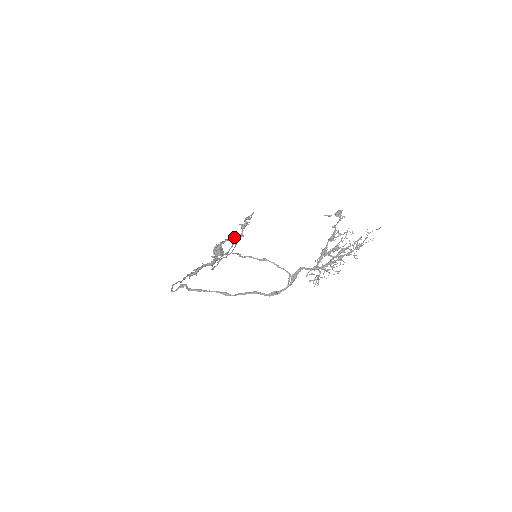
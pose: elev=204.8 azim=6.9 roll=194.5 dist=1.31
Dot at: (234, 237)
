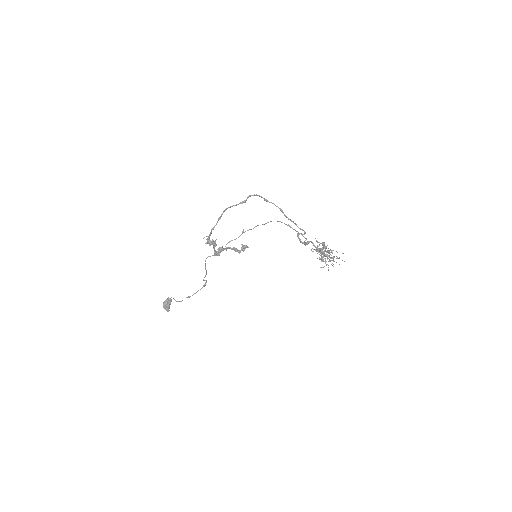
Dot at: (236, 248)
